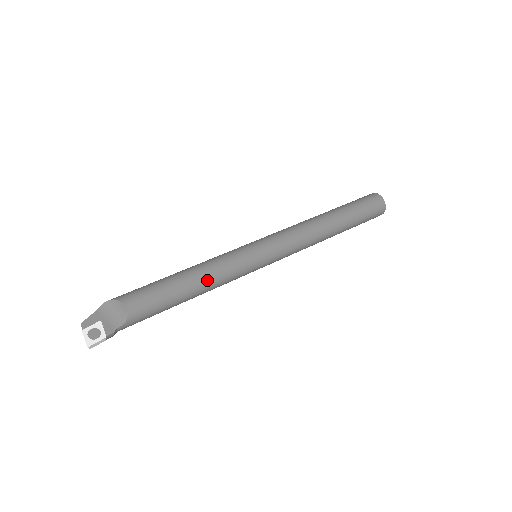
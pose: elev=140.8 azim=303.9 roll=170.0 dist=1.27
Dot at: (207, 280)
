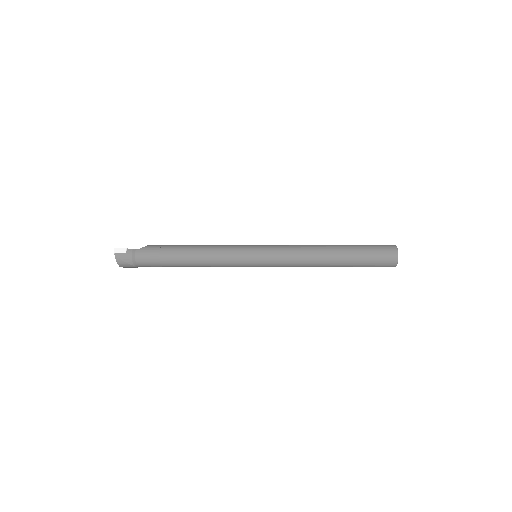
Dot at: (207, 245)
